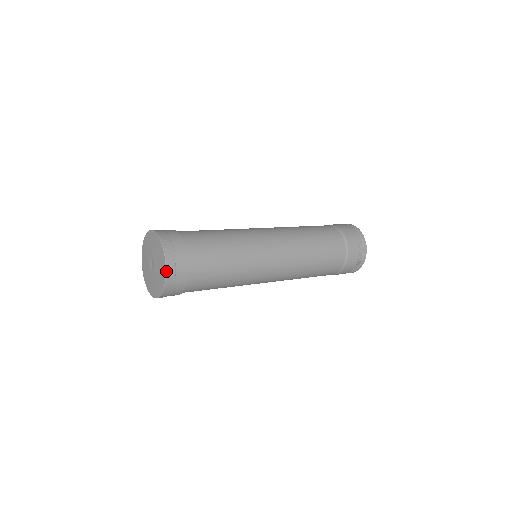
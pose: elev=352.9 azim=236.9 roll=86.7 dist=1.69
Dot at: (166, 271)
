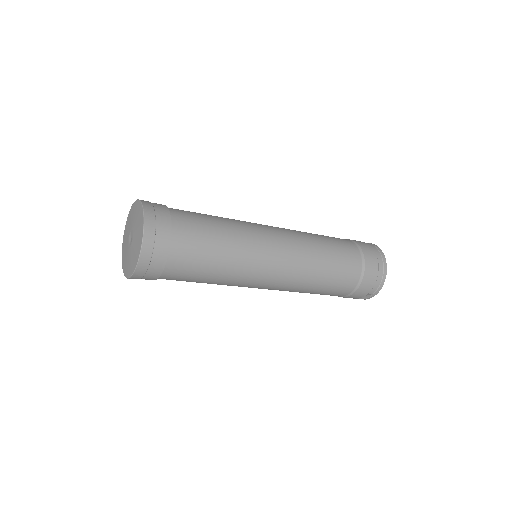
Dot at: (139, 260)
